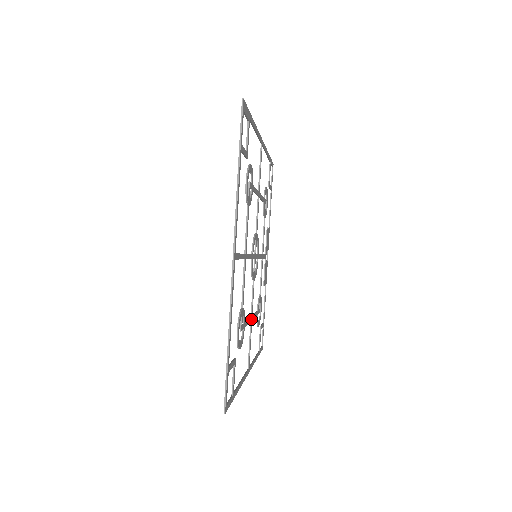
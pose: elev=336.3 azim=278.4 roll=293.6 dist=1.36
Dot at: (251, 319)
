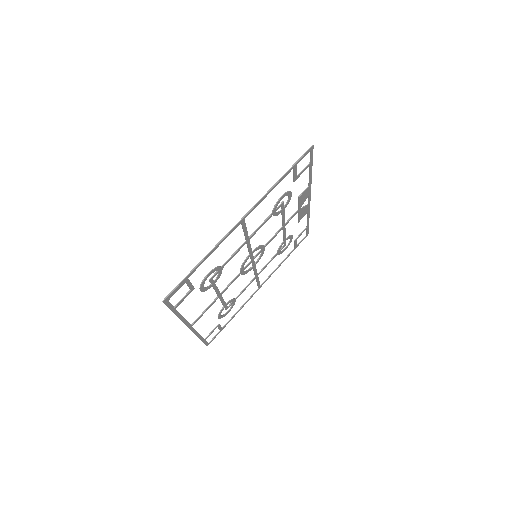
Dot at: (255, 278)
